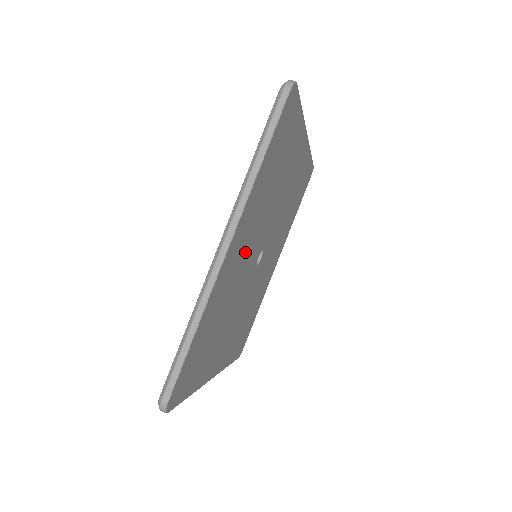
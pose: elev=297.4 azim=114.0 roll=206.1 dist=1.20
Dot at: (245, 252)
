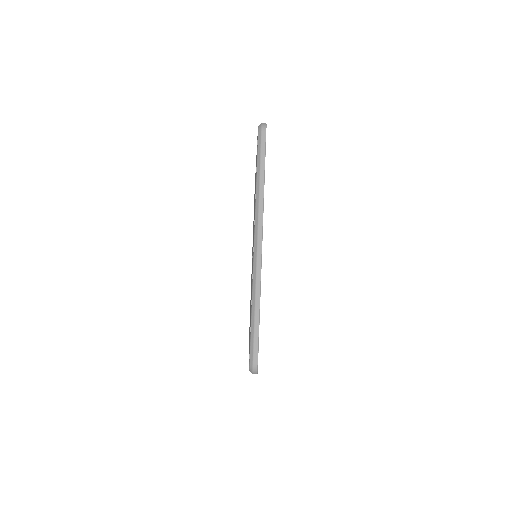
Dot at: occluded
